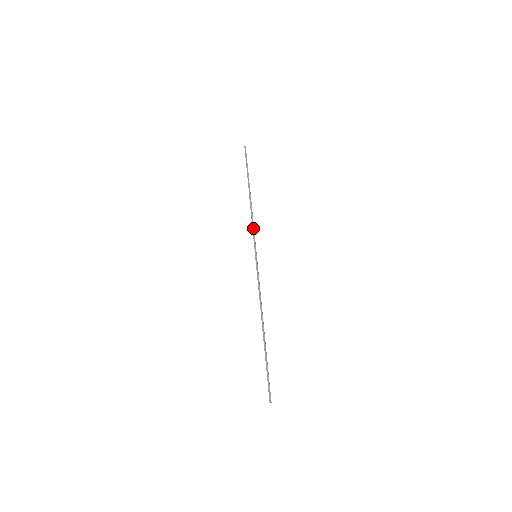
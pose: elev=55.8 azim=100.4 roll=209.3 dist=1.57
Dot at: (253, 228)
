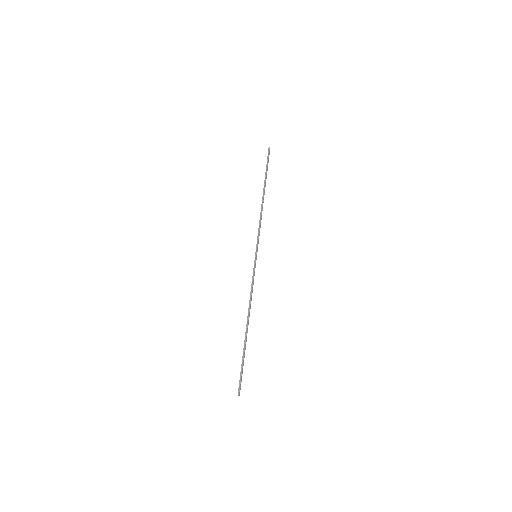
Dot at: (259, 229)
